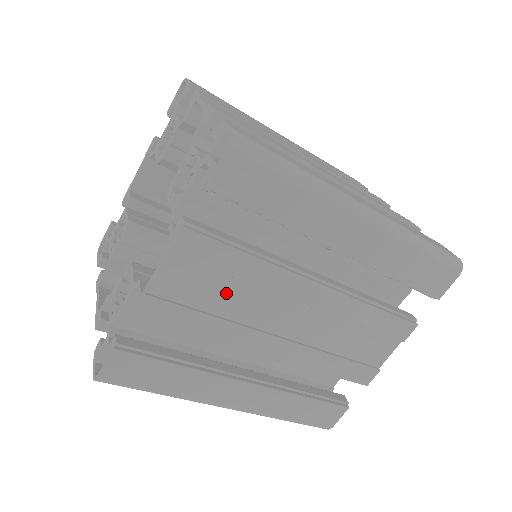
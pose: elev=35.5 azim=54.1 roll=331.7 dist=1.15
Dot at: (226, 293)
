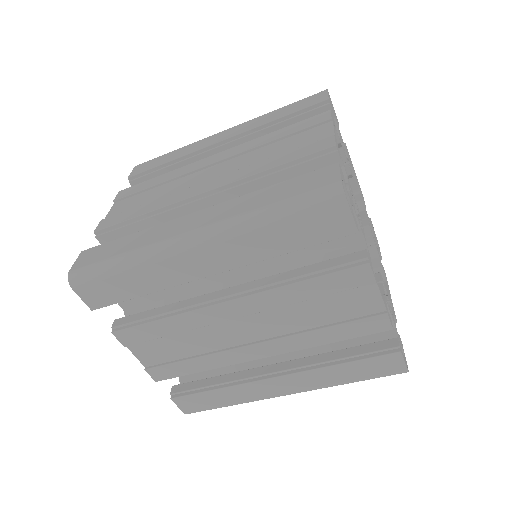
Dot at: (182, 343)
